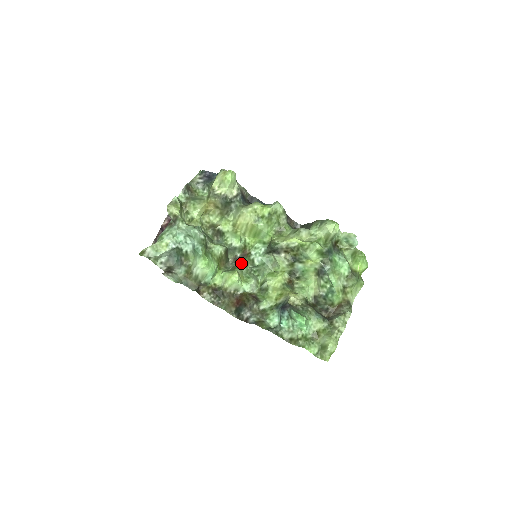
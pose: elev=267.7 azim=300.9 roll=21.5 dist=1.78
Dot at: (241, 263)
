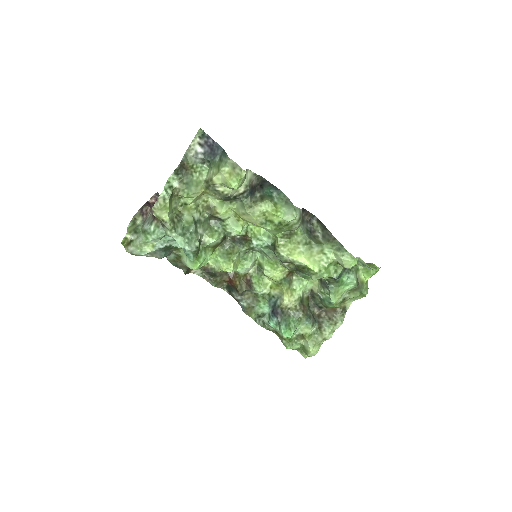
Dot at: (240, 246)
